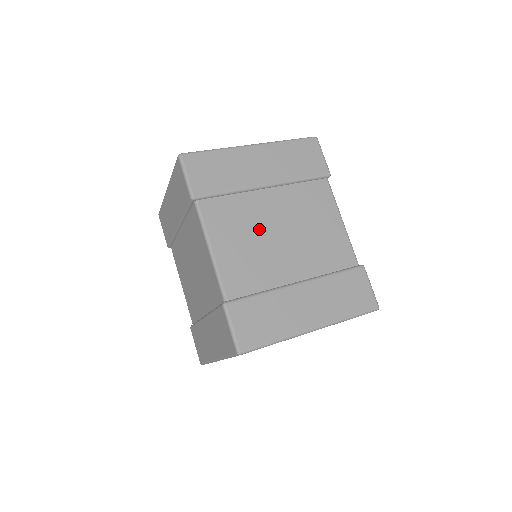
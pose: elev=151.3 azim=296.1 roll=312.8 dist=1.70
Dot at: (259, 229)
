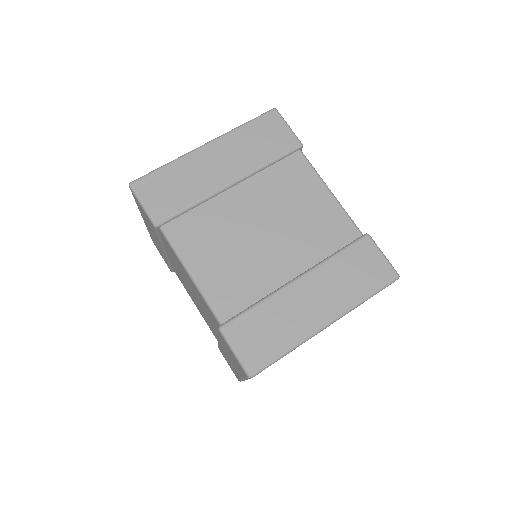
Dot at: (237, 234)
